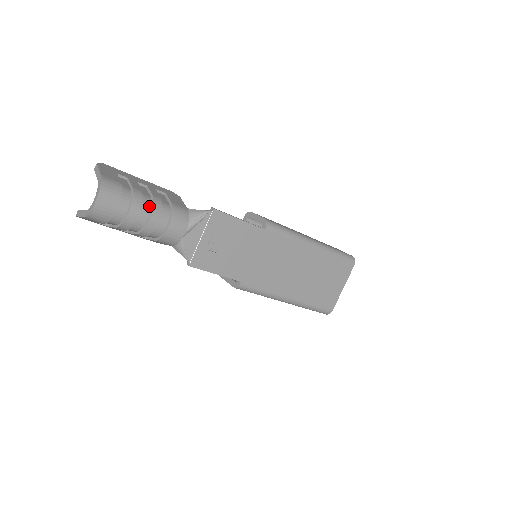
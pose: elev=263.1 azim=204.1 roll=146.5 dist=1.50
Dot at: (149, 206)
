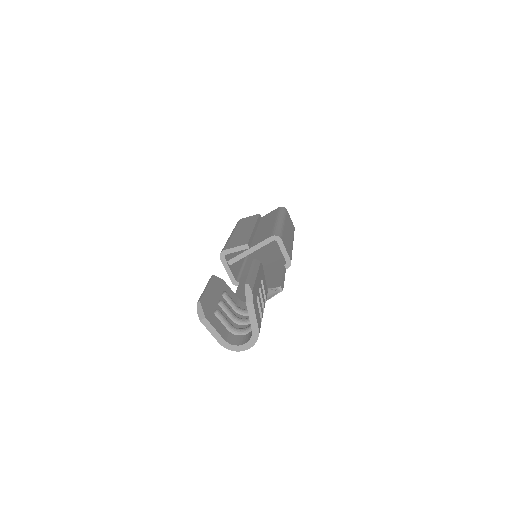
Dot at: occluded
